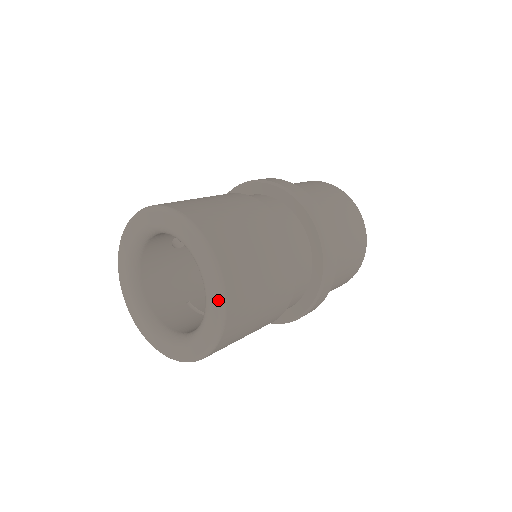
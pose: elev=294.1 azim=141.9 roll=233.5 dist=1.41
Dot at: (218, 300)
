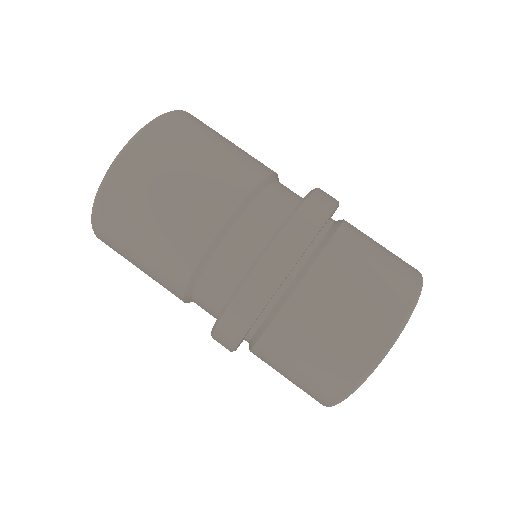
Dot at: (141, 130)
